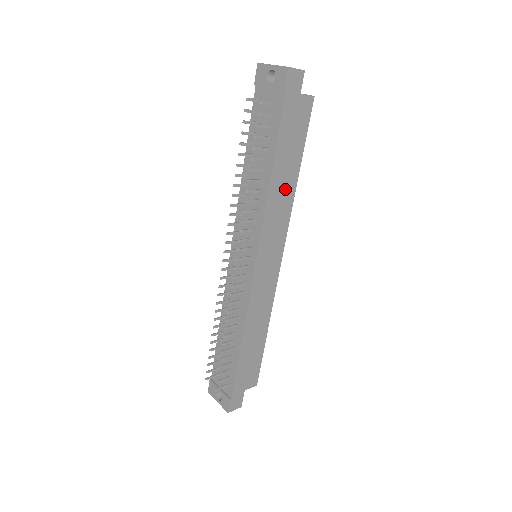
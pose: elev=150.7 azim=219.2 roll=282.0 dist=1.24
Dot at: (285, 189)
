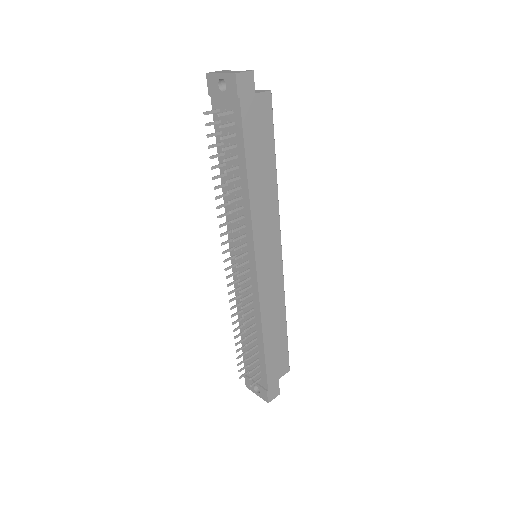
Dot at: (266, 188)
